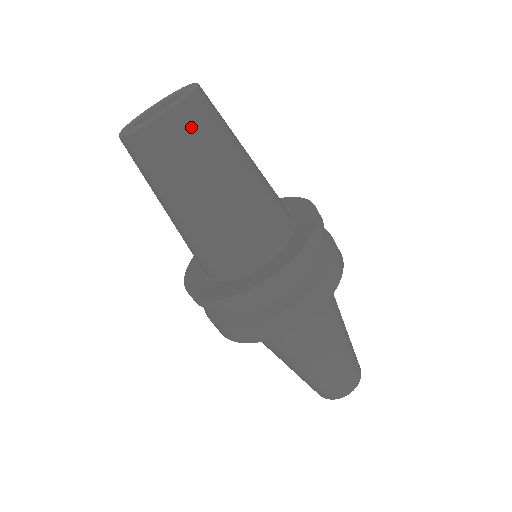
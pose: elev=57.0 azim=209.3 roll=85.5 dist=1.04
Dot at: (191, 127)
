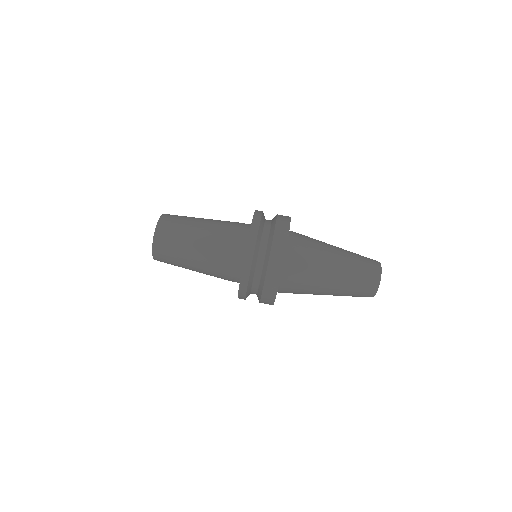
Dot at: occluded
